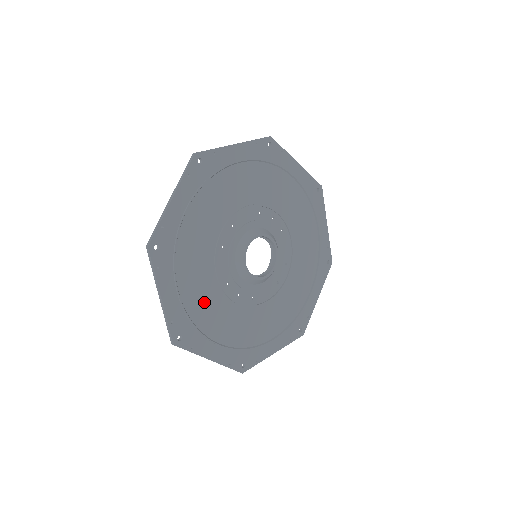
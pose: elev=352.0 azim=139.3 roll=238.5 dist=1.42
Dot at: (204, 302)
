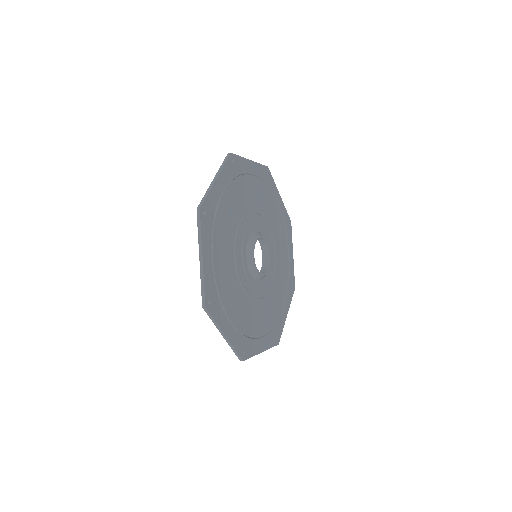
Dot at: (226, 278)
